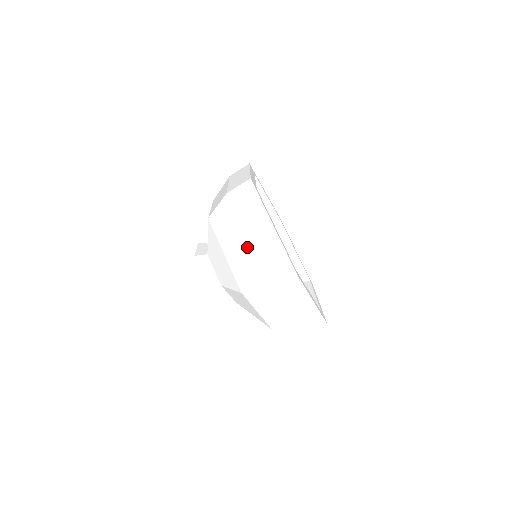
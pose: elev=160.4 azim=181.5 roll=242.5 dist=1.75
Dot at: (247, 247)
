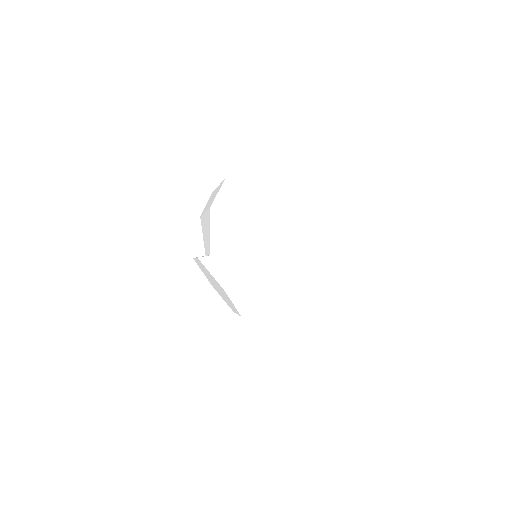
Dot at: (307, 290)
